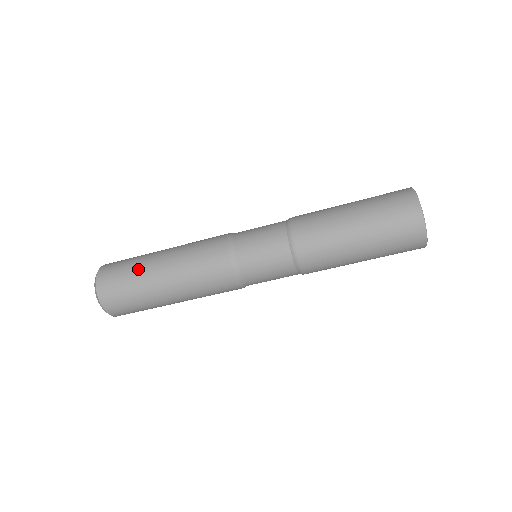
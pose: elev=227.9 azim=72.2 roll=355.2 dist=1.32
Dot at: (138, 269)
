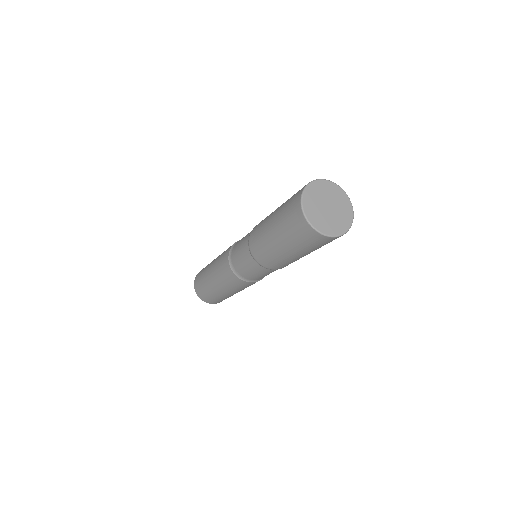
Dot at: (206, 268)
